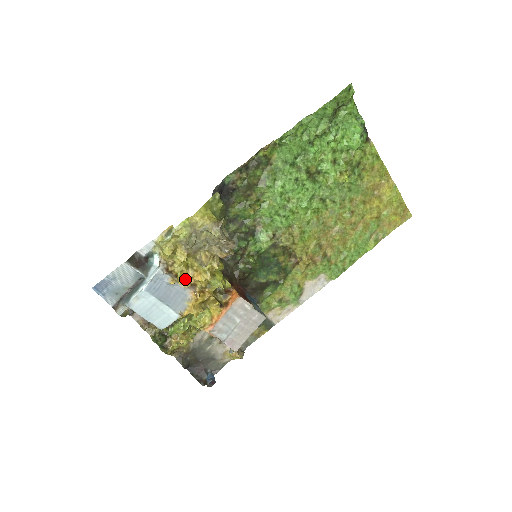
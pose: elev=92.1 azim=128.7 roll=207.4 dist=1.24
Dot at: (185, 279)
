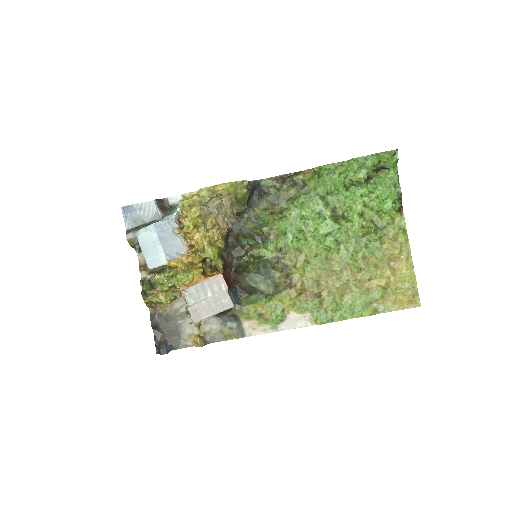
Dot at: (187, 234)
